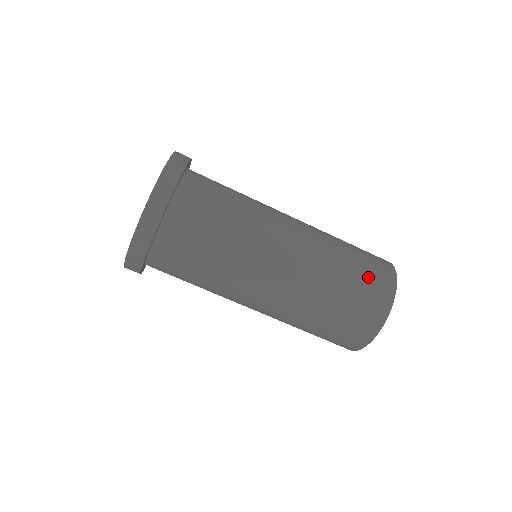
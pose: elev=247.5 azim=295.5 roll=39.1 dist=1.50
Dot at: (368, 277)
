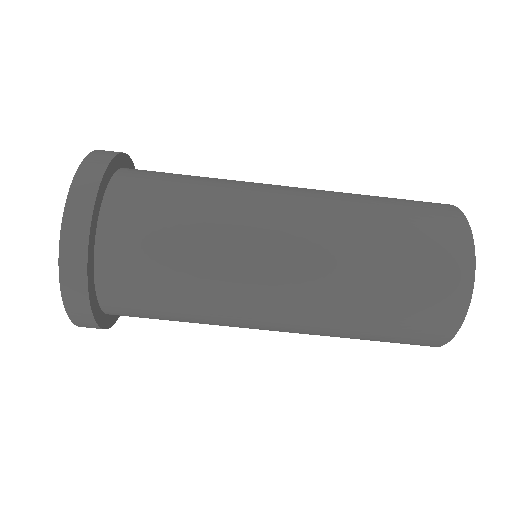
Dot at: (424, 259)
